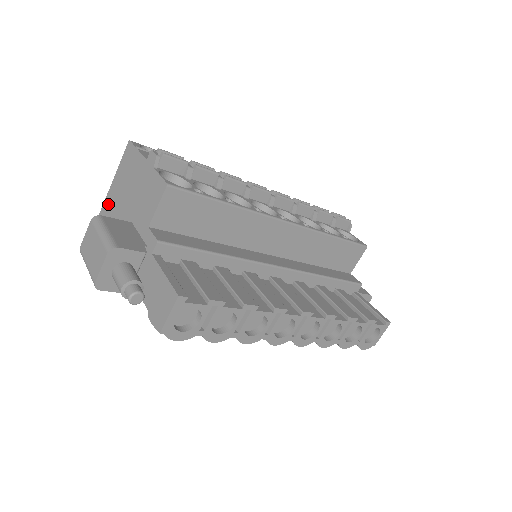
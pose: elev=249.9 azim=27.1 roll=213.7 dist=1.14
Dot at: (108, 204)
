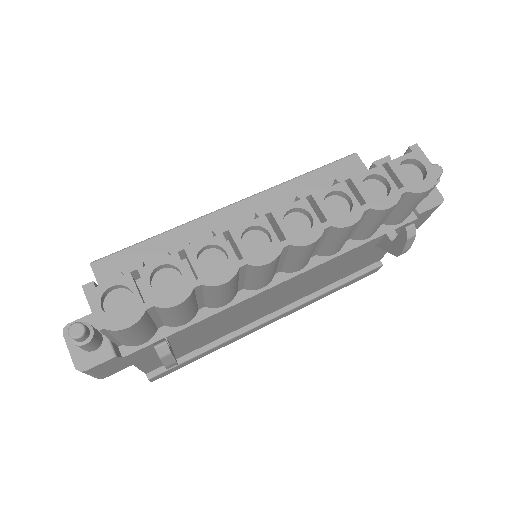
Dot at: occluded
